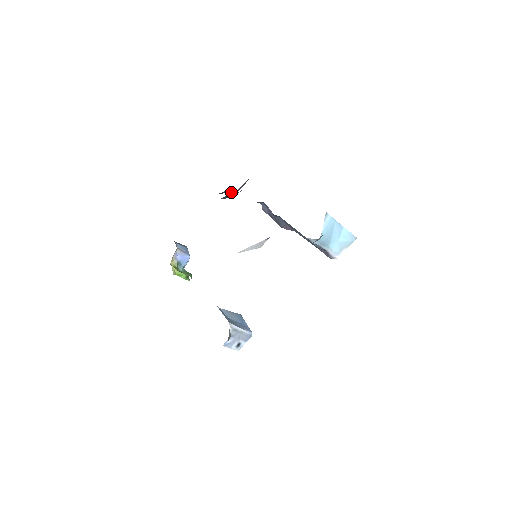
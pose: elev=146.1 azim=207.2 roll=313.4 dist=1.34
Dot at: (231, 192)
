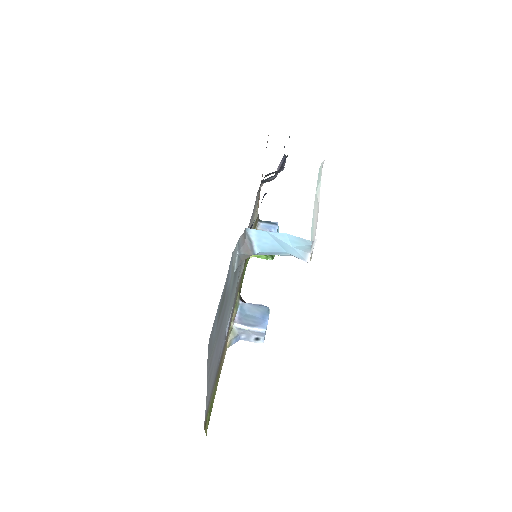
Dot at: occluded
